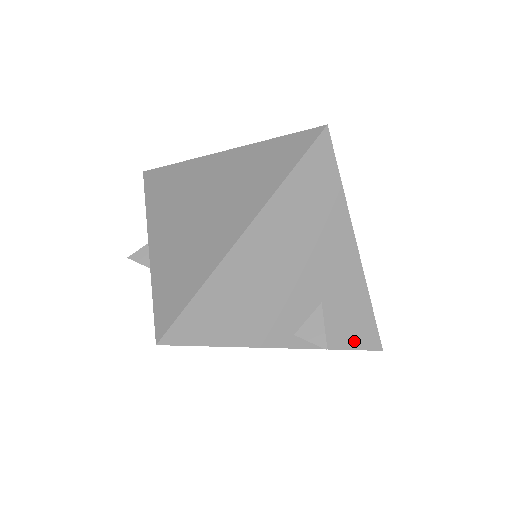
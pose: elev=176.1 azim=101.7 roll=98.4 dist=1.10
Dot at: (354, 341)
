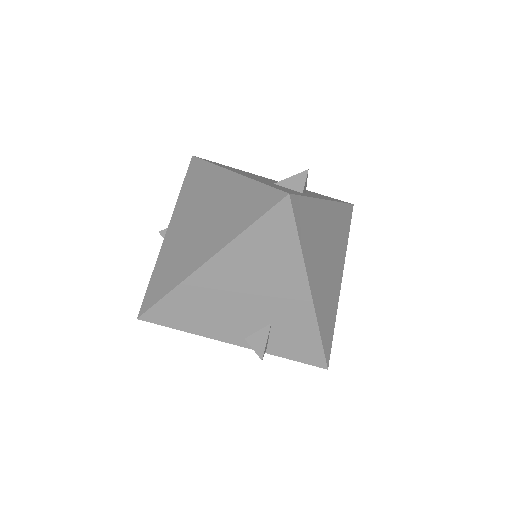
Dot at: (300, 356)
